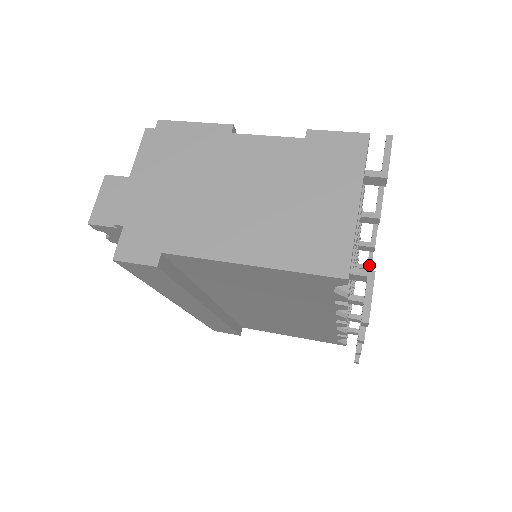
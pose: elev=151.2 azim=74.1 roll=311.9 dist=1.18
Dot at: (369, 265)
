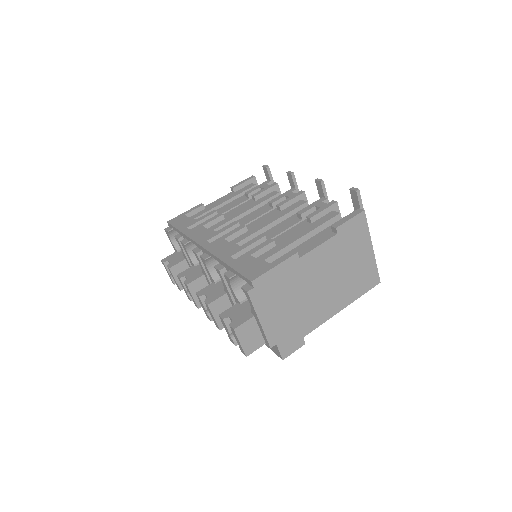
Dot at: occluded
